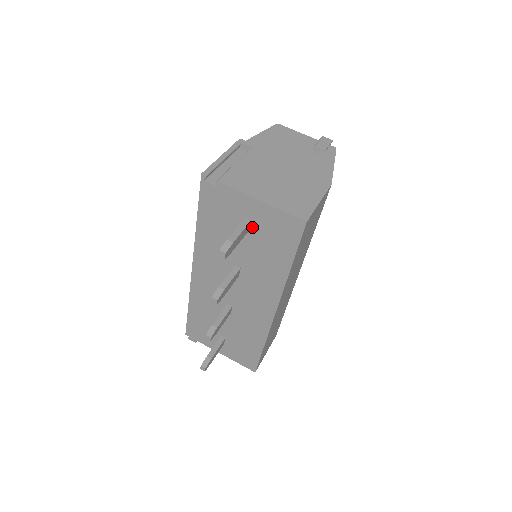
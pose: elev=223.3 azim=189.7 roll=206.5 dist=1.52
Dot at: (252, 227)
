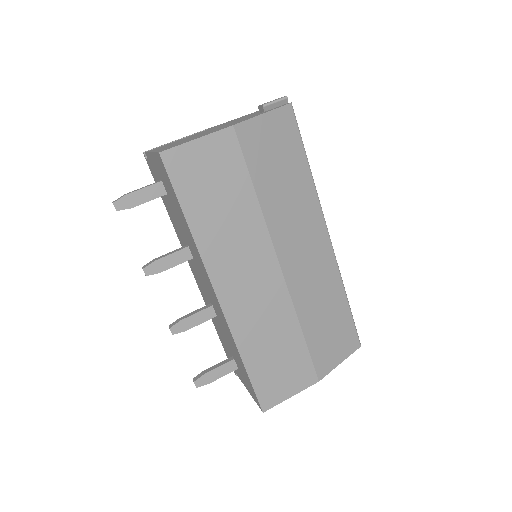
Dot at: (165, 188)
